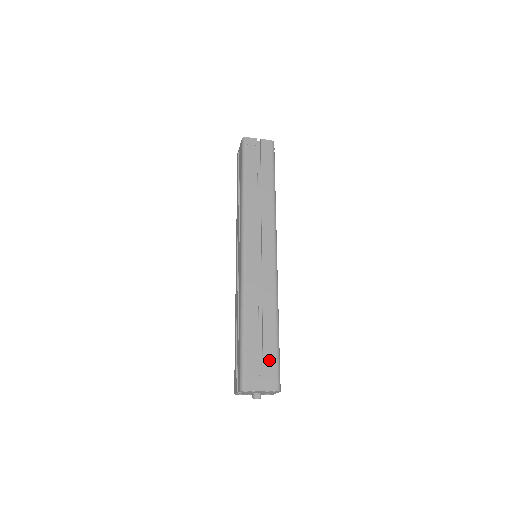
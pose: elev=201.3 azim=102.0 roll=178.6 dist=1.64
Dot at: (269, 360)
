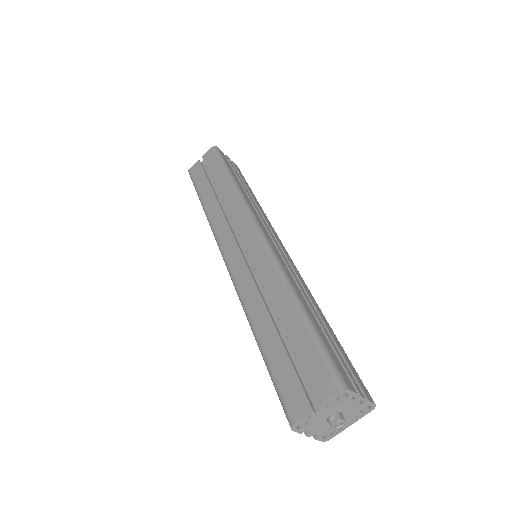
Dot at: (307, 357)
